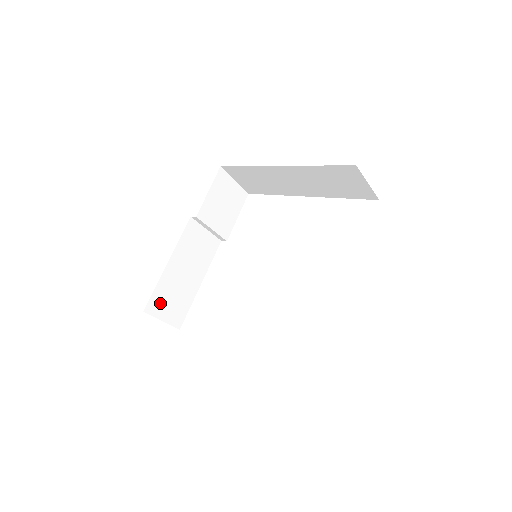
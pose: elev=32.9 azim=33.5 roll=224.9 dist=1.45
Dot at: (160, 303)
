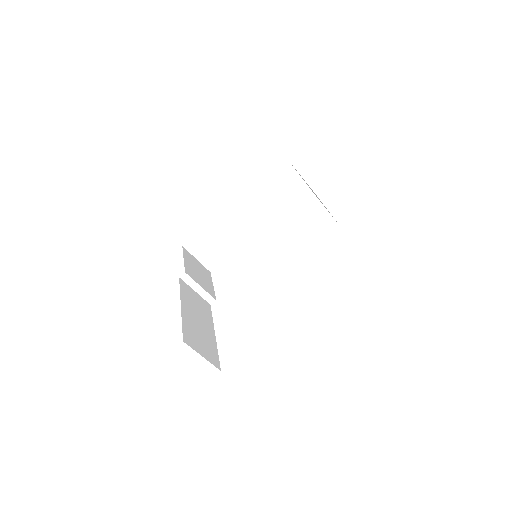
Dot at: (192, 339)
